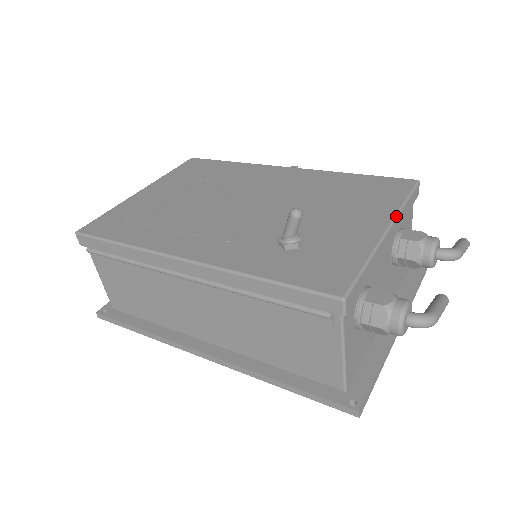
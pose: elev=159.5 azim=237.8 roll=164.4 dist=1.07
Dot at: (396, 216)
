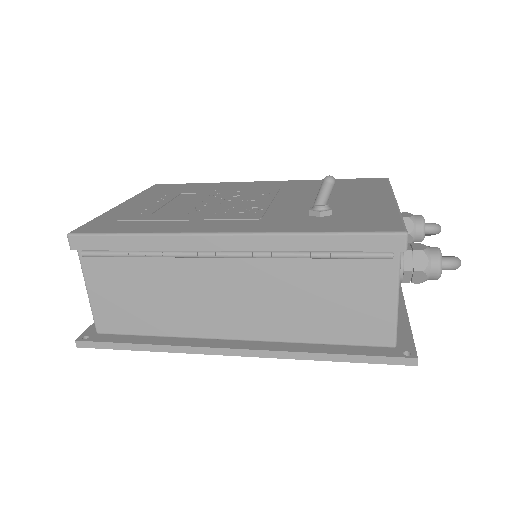
Dot at: (393, 193)
